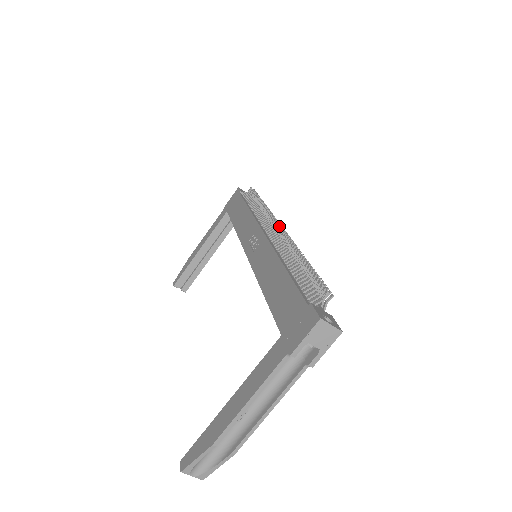
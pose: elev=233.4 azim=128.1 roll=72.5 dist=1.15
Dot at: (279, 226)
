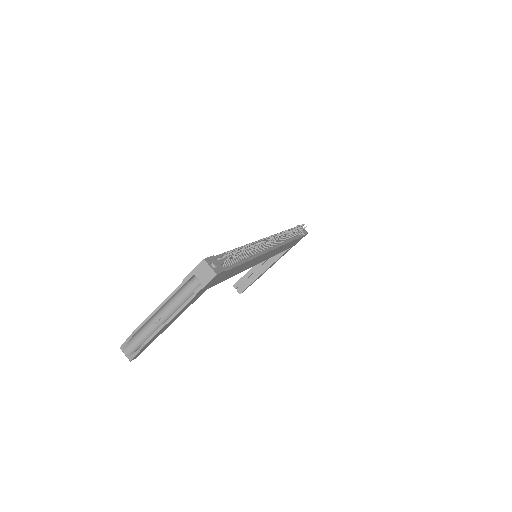
Dot at: (272, 235)
